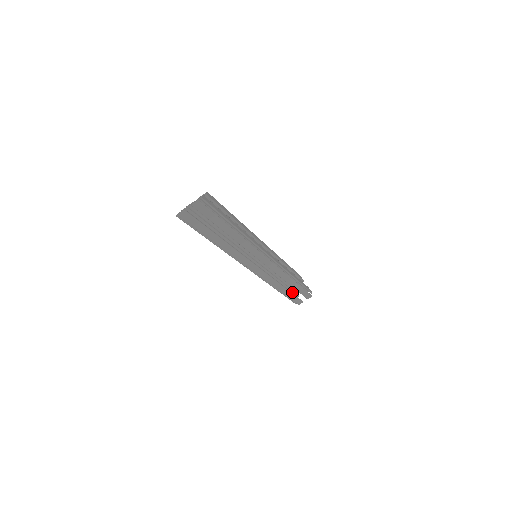
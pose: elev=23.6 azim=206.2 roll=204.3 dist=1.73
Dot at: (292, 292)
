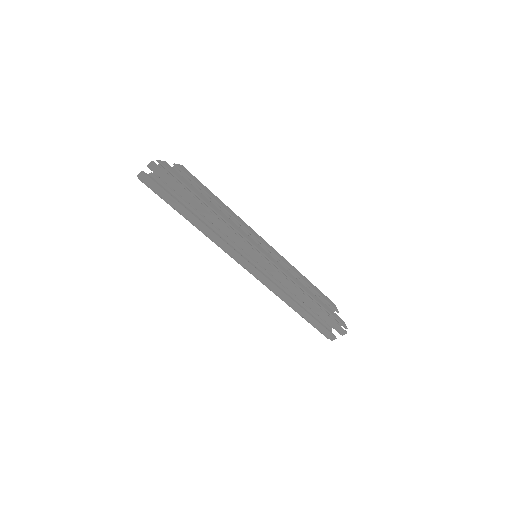
Dot at: (320, 321)
